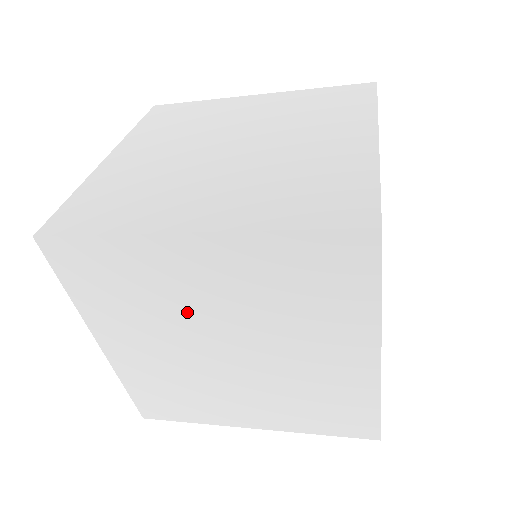
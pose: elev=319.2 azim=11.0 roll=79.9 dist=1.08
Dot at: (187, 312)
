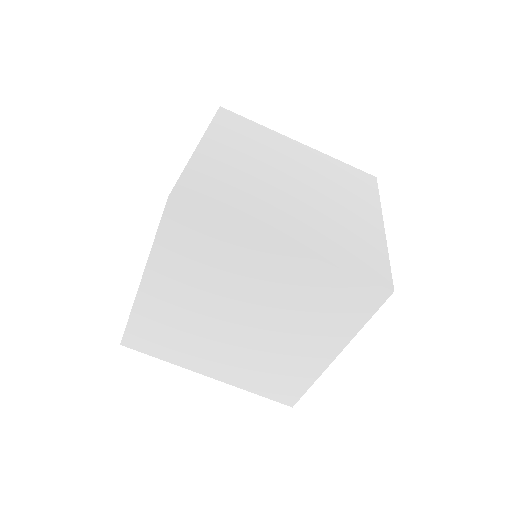
Dot at: (198, 319)
